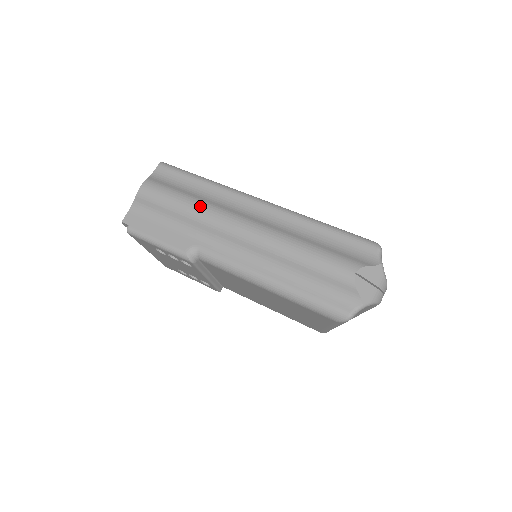
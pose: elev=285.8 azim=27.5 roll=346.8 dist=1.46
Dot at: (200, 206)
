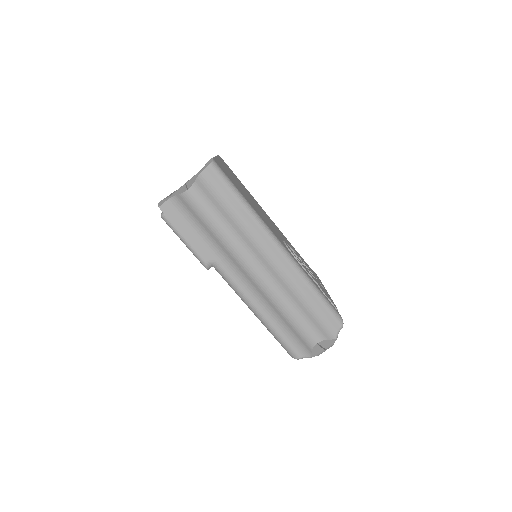
Dot at: (232, 238)
